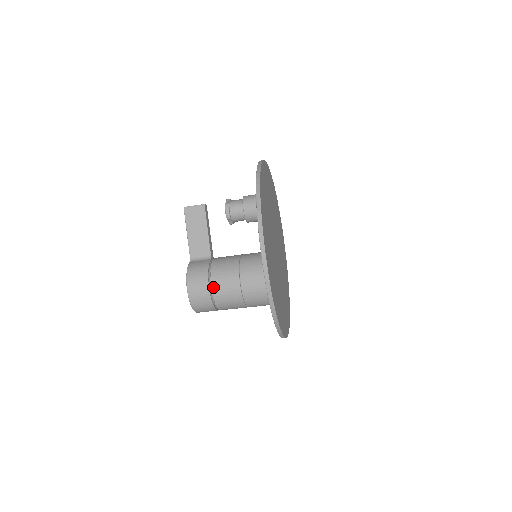
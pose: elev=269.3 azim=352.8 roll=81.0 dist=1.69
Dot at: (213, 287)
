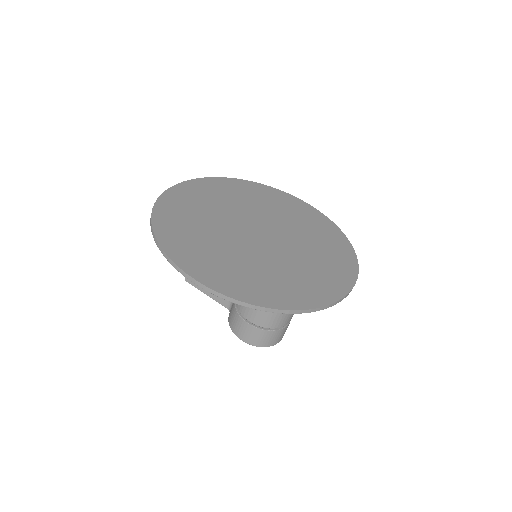
Dot at: (250, 320)
